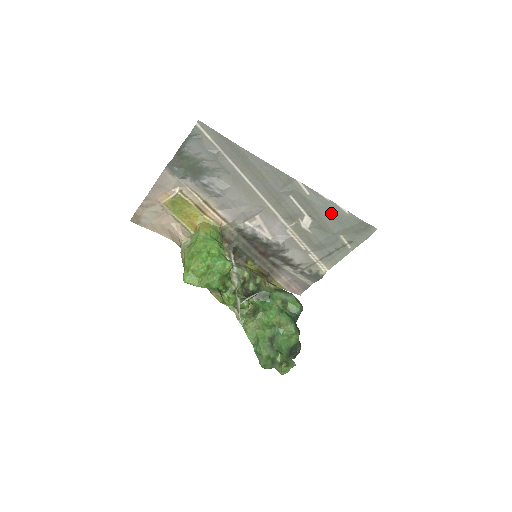
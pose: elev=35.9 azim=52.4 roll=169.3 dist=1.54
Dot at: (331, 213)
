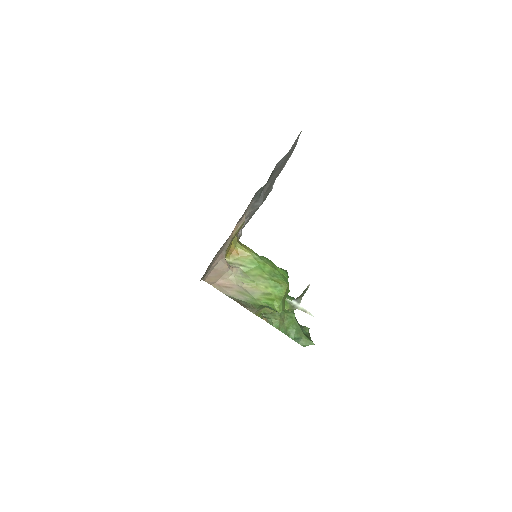
Dot at: occluded
